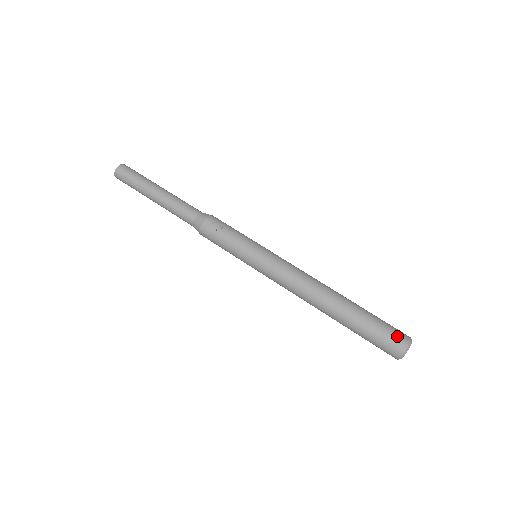
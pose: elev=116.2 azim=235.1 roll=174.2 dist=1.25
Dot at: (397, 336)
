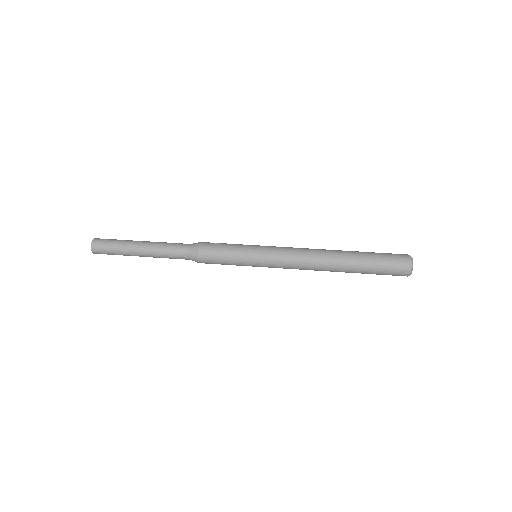
Dot at: (398, 254)
